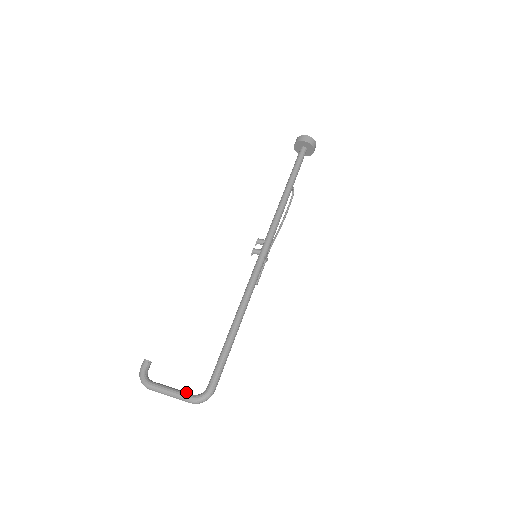
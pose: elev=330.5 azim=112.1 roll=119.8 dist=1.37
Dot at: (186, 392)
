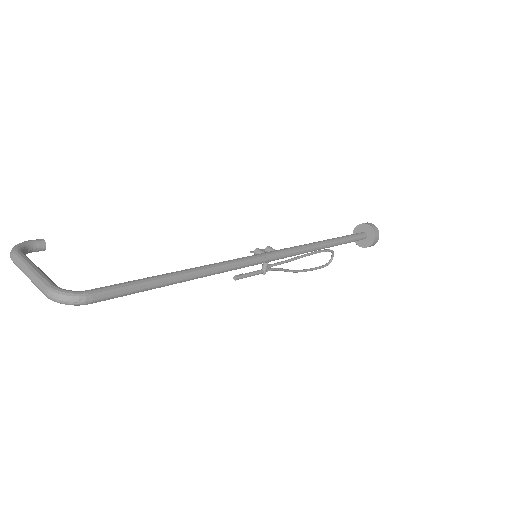
Dot at: occluded
